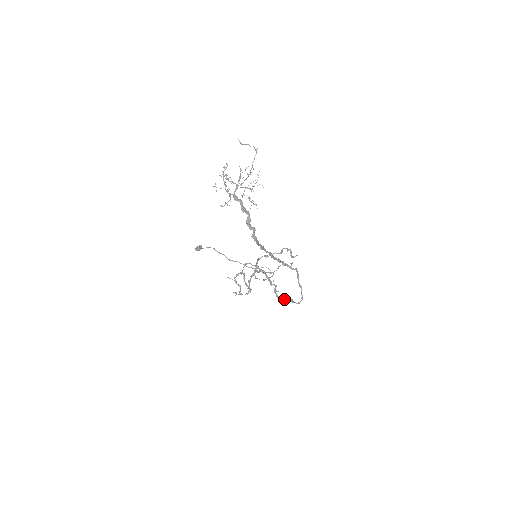
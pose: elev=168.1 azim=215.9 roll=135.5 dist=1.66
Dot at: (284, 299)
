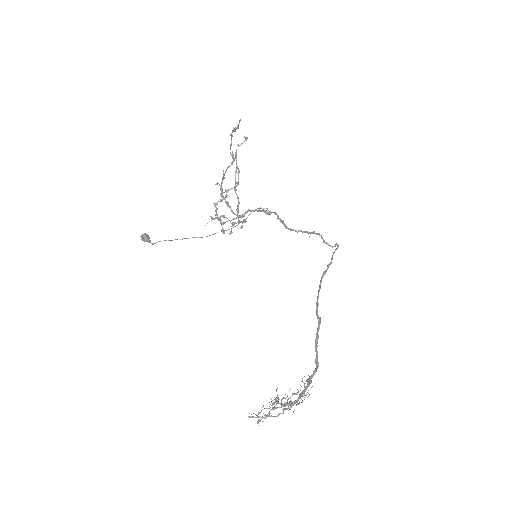
Dot at: occluded
